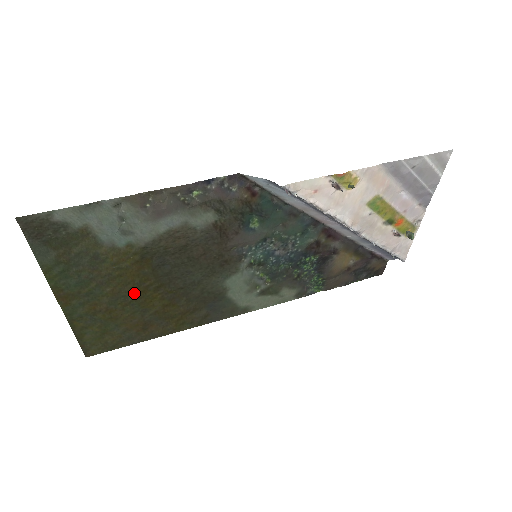
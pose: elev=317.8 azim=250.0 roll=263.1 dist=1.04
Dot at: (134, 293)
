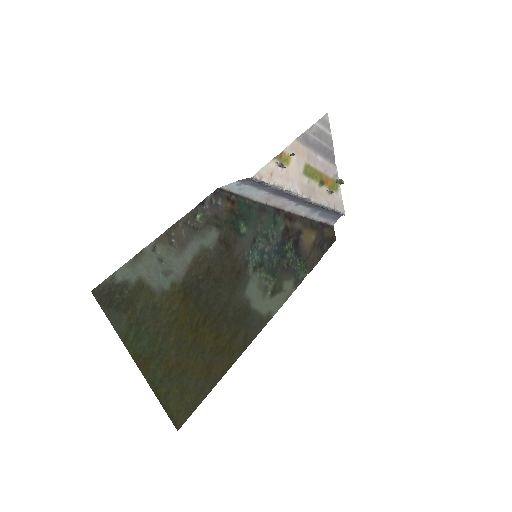
Dot at: (190, 335)
